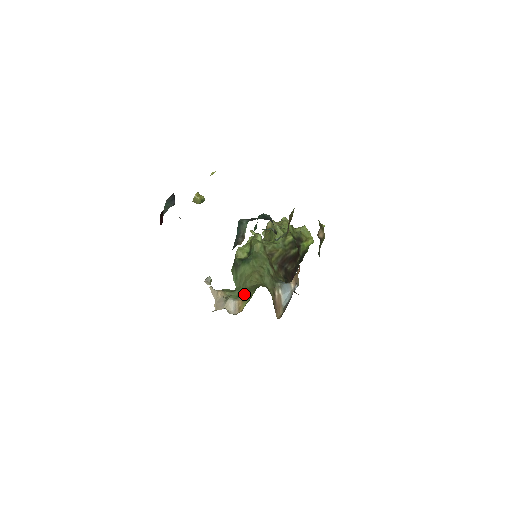
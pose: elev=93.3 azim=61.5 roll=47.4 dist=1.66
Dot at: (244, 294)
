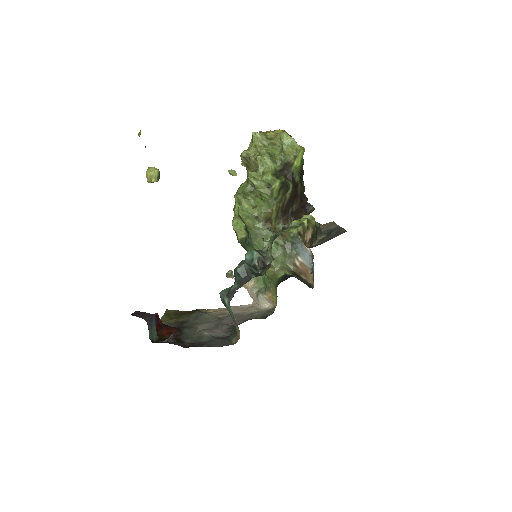
Dot at: (269, 288)
